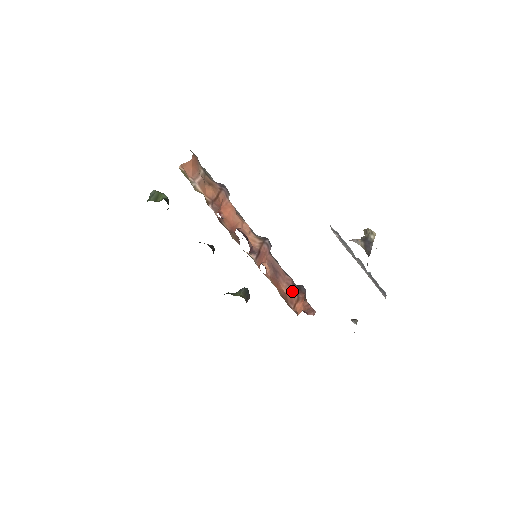
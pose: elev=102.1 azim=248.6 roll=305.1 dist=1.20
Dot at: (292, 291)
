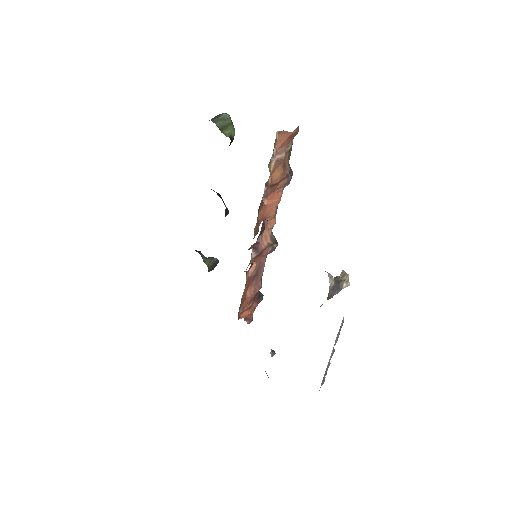
Dot at: (252, 298)
